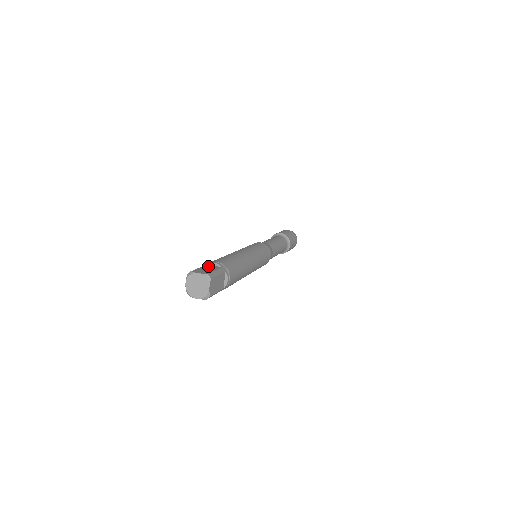
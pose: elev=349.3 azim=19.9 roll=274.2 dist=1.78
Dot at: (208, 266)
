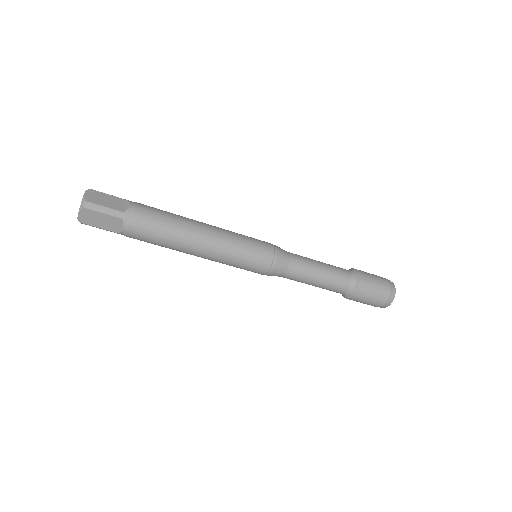
Dot at: occluded
